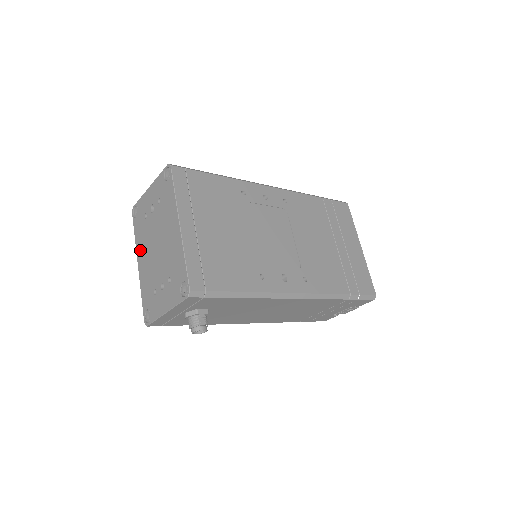
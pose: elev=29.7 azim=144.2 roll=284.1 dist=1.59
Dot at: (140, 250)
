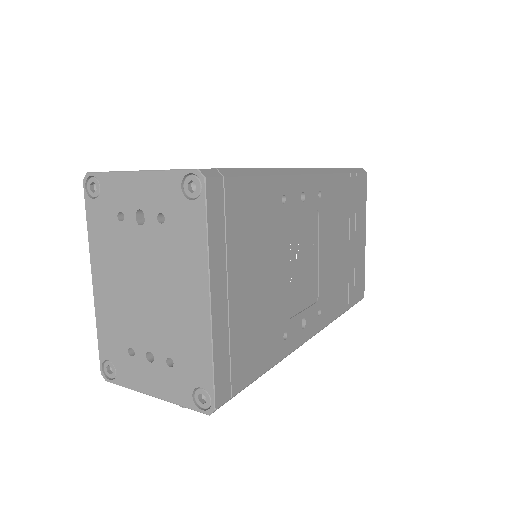
Dot at: (100, 263)
